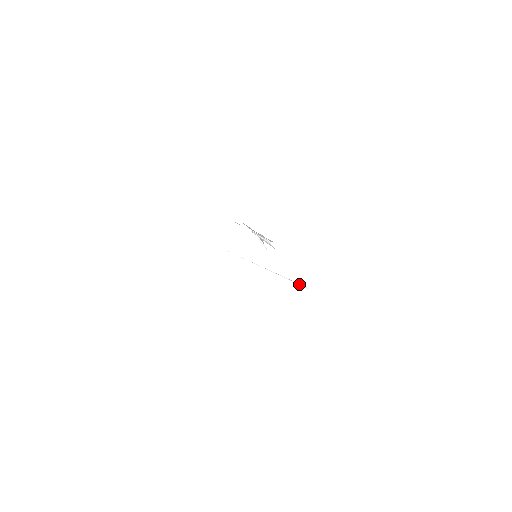
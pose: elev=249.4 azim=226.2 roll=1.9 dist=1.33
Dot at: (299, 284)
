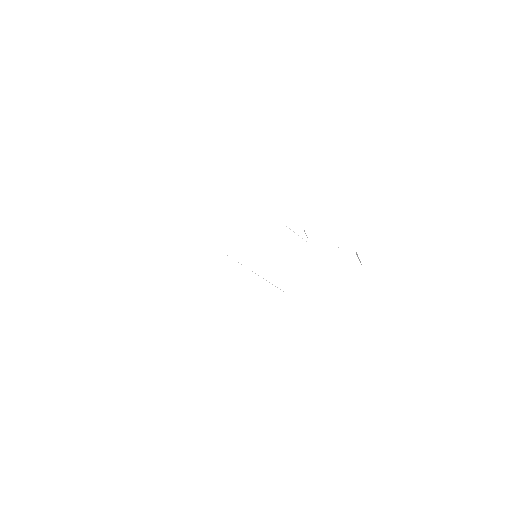
Dot at: (275, 286)
